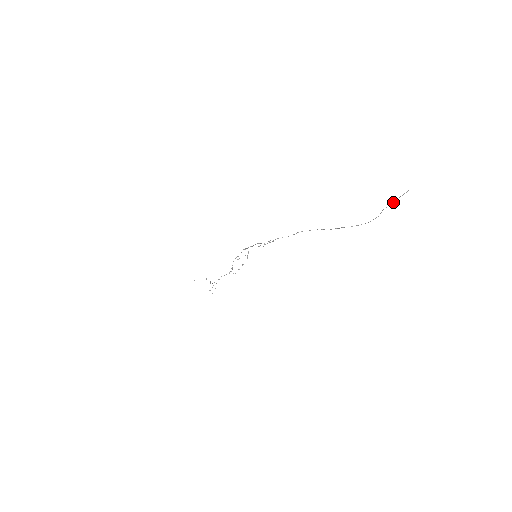
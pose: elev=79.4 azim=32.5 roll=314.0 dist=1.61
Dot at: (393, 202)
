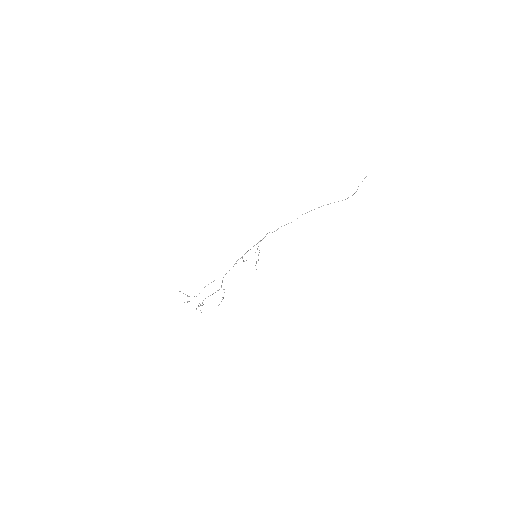
Dot at: (362, 181)
